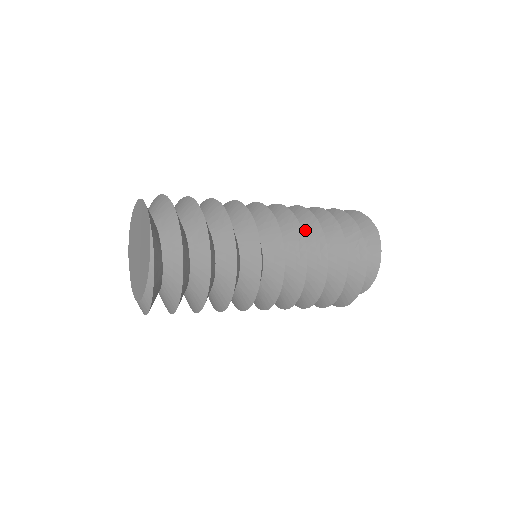
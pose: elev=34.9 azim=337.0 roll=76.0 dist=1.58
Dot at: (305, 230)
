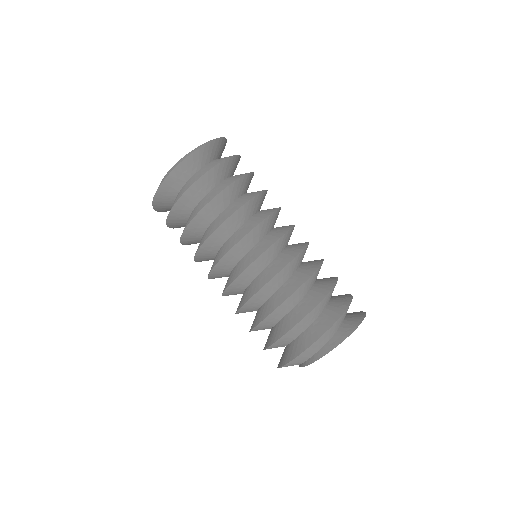
Dot at: occluded
